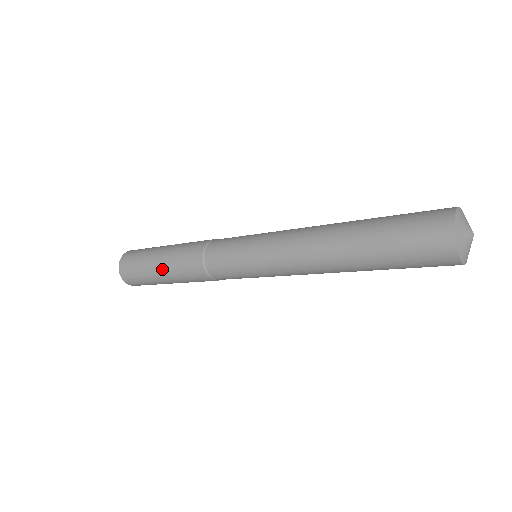
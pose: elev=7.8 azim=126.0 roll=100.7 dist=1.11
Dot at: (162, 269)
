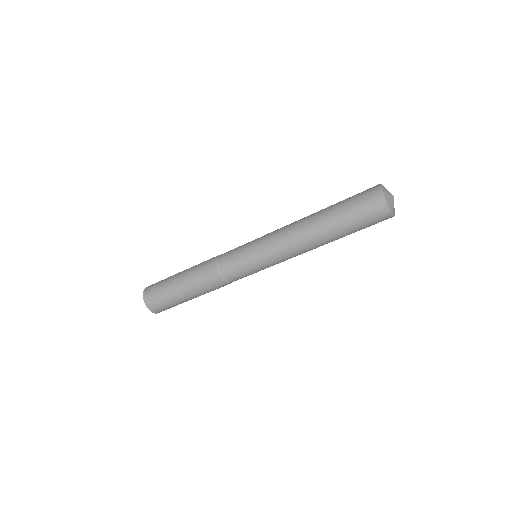
Dot at: (182, 276)
